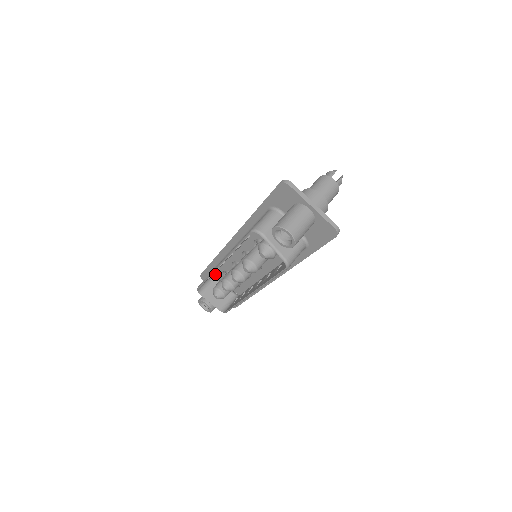
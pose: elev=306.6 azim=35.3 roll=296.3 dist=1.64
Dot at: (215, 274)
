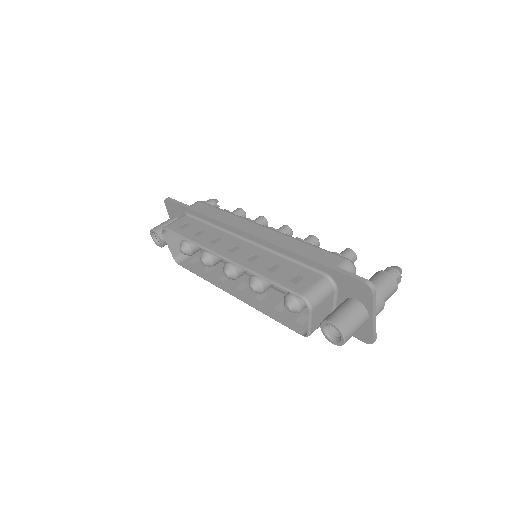
Dot at: occluded
